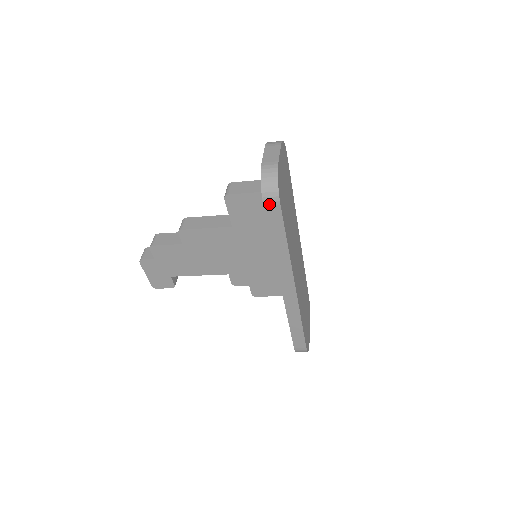
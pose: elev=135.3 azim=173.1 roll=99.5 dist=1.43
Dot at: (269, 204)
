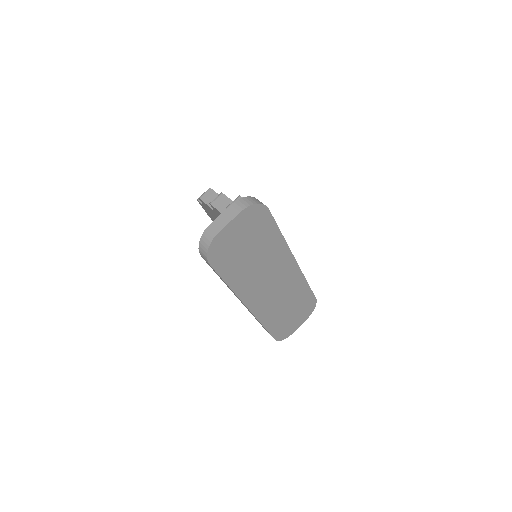
Dot at: (204, 259)
